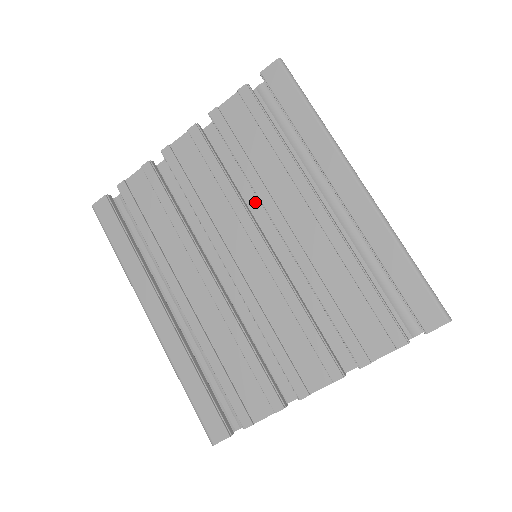
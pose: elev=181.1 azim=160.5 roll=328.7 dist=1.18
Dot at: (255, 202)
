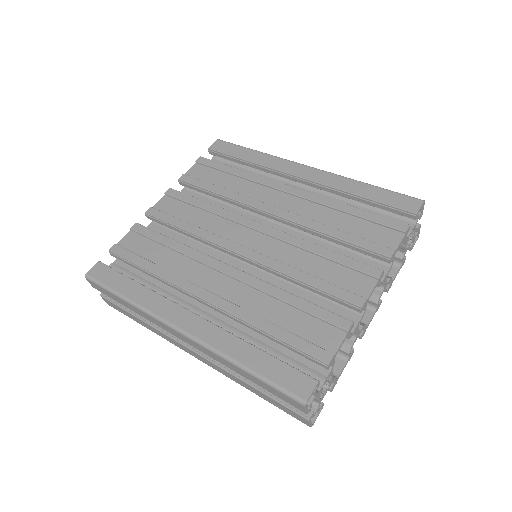
Dot at: occluded
